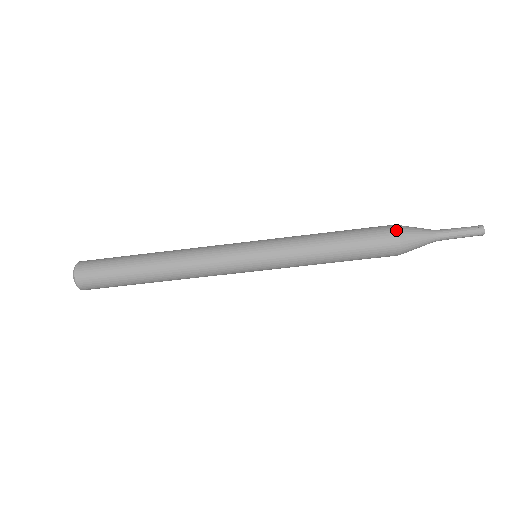
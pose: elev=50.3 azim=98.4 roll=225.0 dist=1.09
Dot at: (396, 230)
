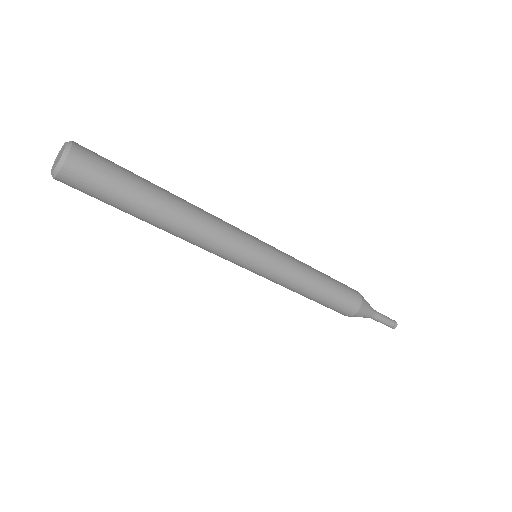
Dot at: (360, 303)
